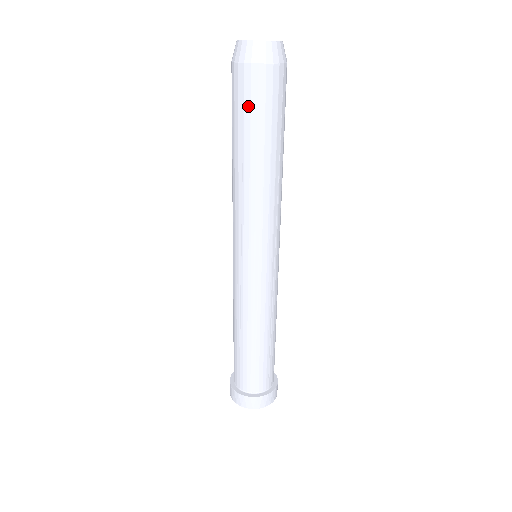
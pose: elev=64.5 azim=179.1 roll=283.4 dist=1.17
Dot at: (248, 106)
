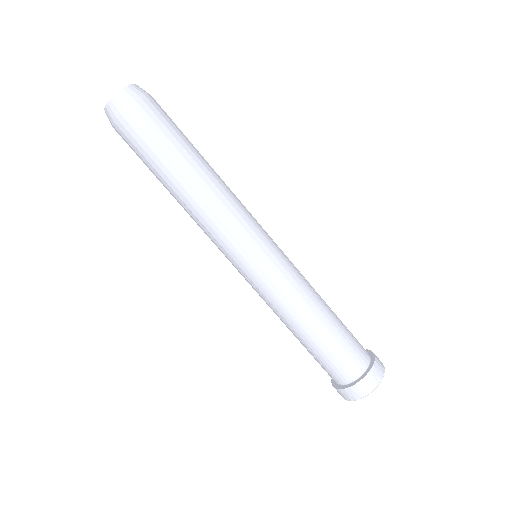
Dot at: (138, 156)
